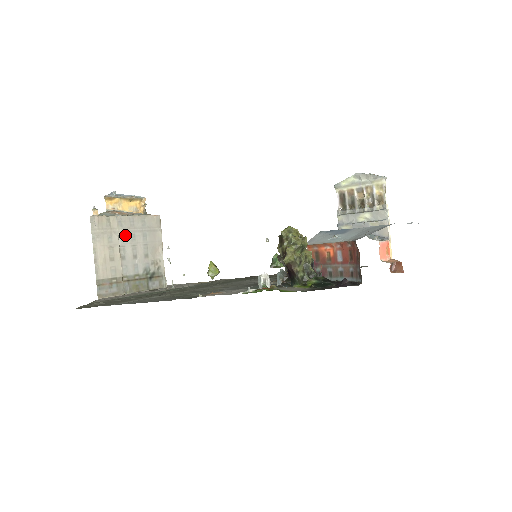
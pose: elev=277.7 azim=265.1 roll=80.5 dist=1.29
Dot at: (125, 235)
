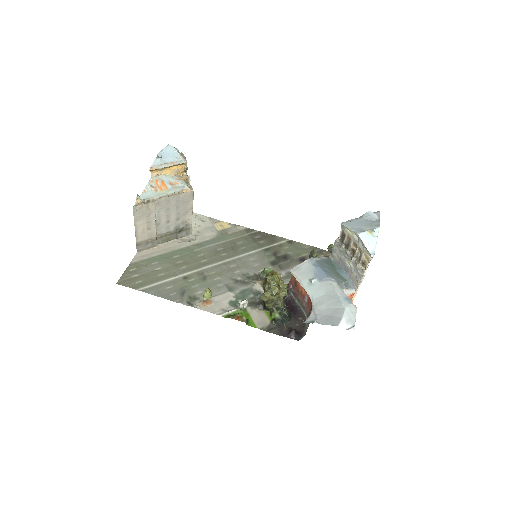
Dot at: (161, 210)
